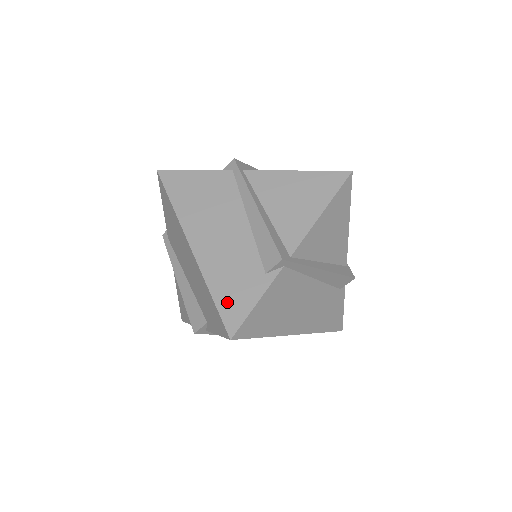
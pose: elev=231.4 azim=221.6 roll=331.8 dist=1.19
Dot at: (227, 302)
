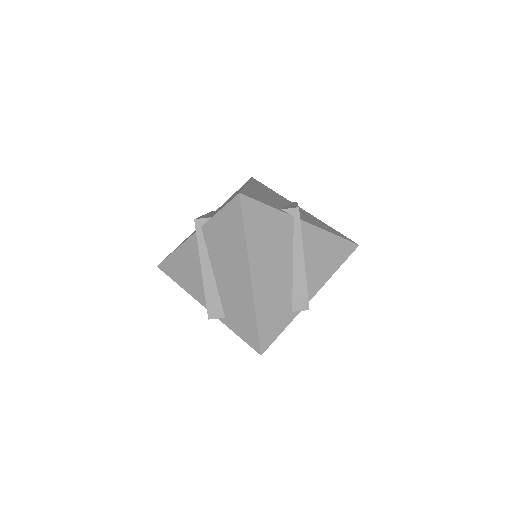
Dot at: (250, 193)
